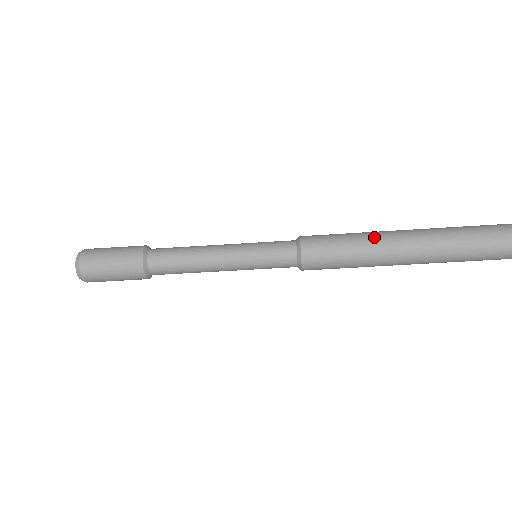
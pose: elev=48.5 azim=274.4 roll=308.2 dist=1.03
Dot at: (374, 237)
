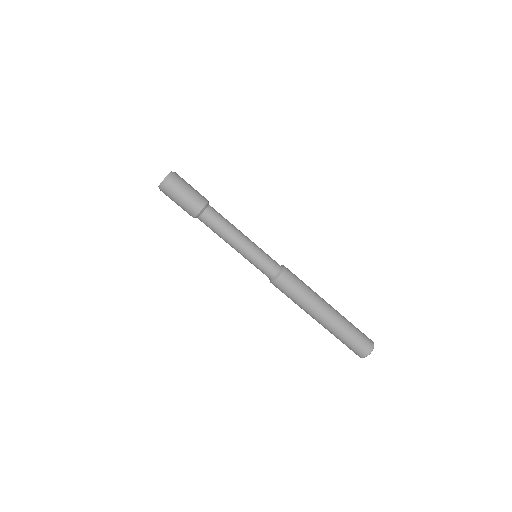
Dot at: (317, 294)
